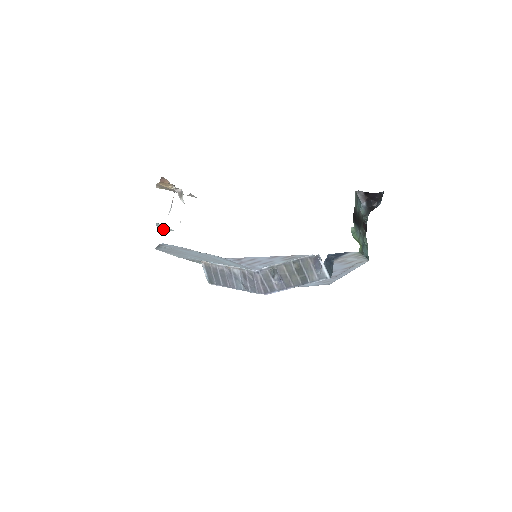
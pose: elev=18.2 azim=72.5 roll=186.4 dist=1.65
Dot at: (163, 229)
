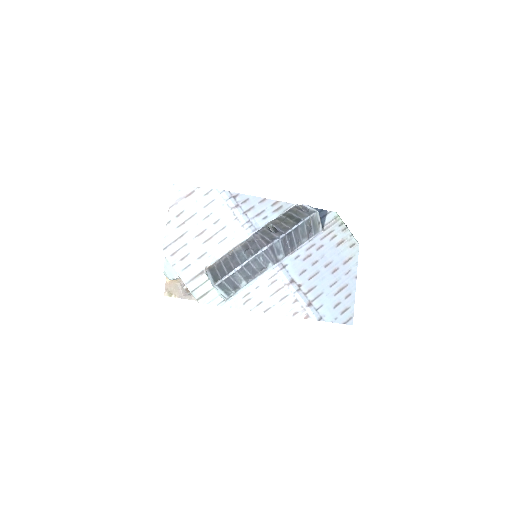
Dot at: (170, 277)
